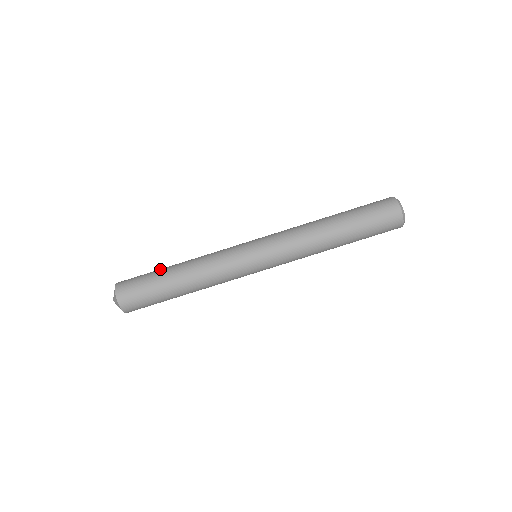
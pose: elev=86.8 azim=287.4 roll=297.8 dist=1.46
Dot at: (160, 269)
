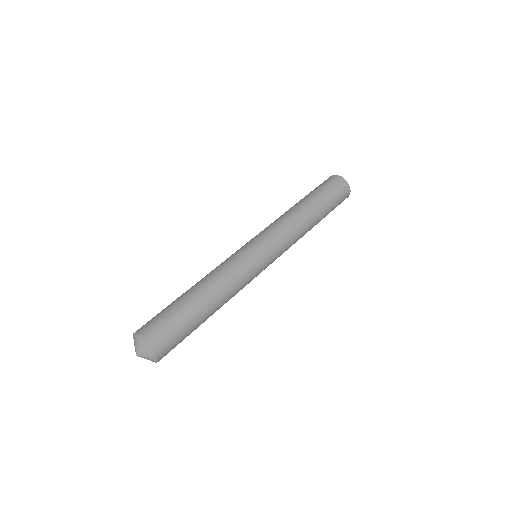
Dot at: (178, 300)
